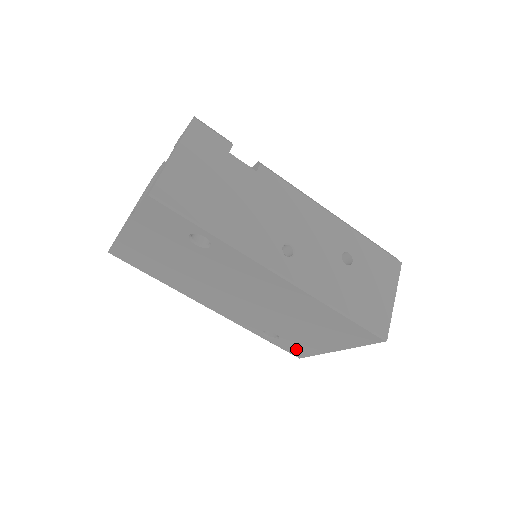
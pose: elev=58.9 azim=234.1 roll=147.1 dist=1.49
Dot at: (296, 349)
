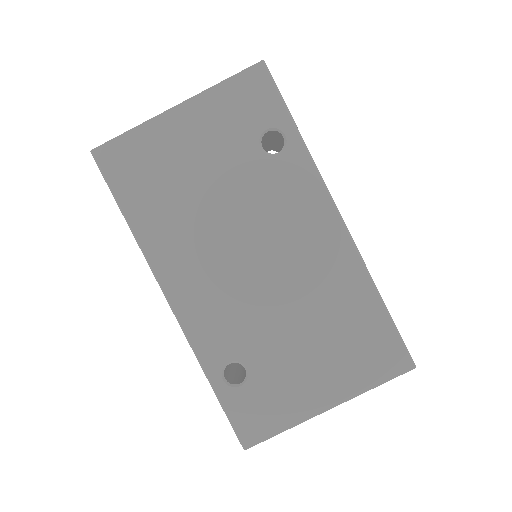
Dot at: (257, 416)
